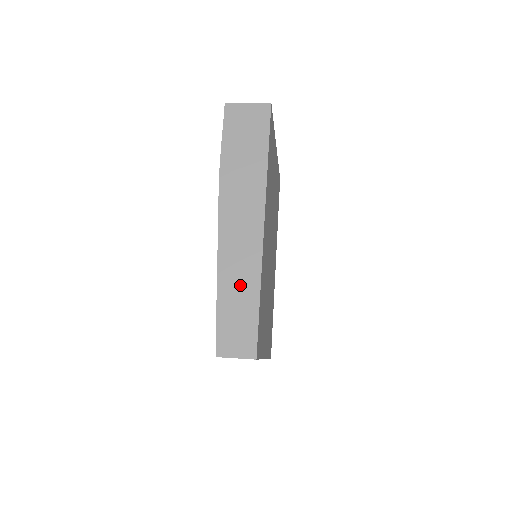
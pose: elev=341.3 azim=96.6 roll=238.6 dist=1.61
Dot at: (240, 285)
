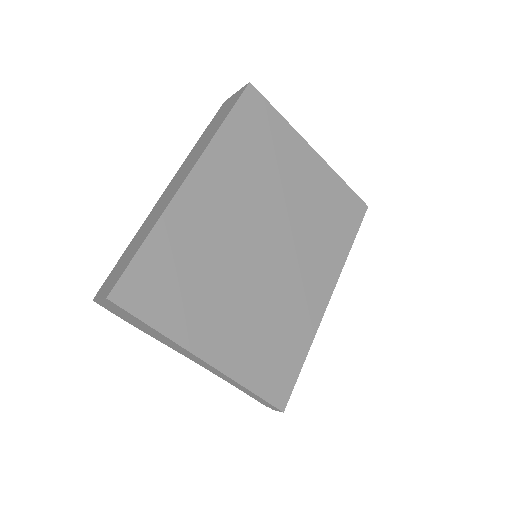
Dot at: (143, 233)
